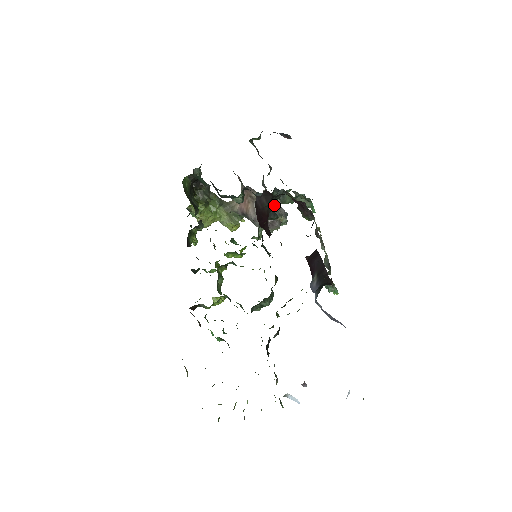
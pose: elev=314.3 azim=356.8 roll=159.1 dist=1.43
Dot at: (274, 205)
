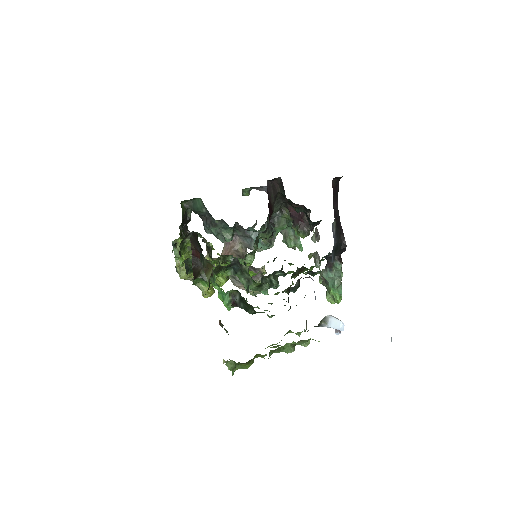
Dot at: (263, 243)
